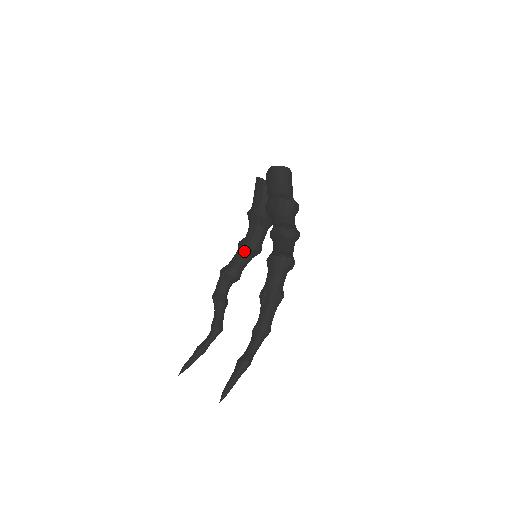
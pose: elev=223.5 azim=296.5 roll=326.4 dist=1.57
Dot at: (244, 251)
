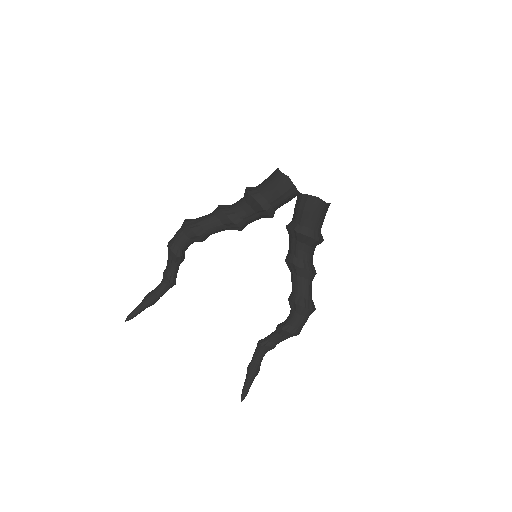
Dot at: (230, 228)
